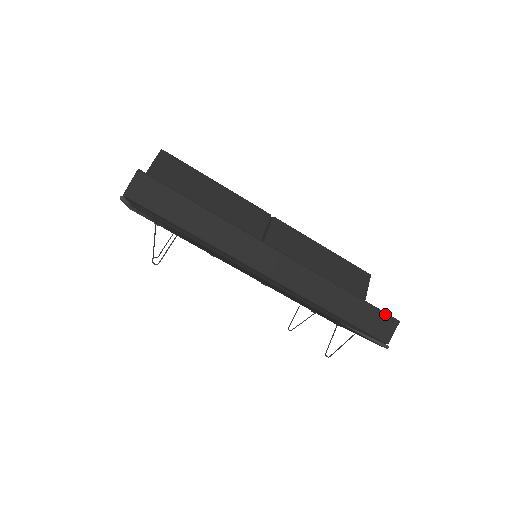
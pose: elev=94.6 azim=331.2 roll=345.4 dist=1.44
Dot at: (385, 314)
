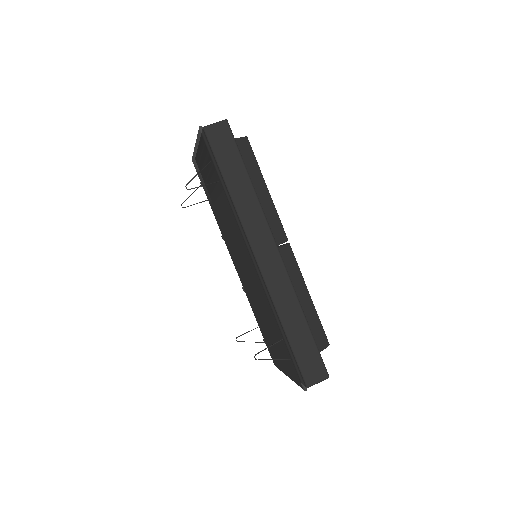
Dot at: (322, 362)
